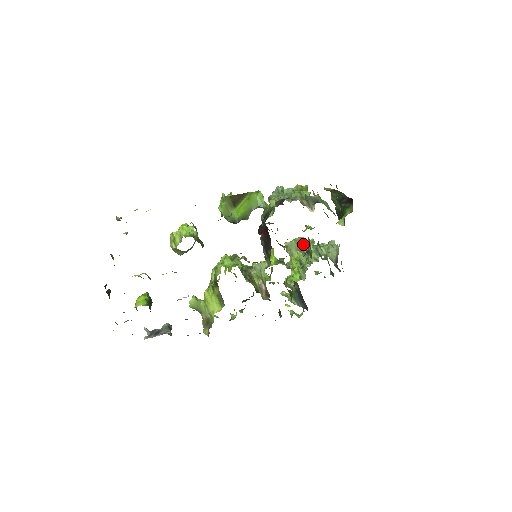
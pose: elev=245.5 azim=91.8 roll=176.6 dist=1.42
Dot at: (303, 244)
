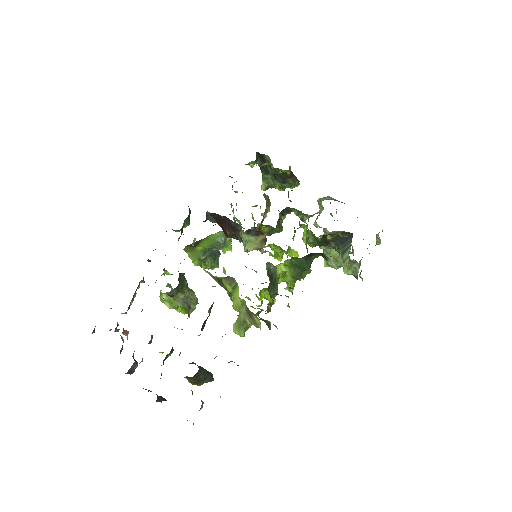
Dot at: occluded
